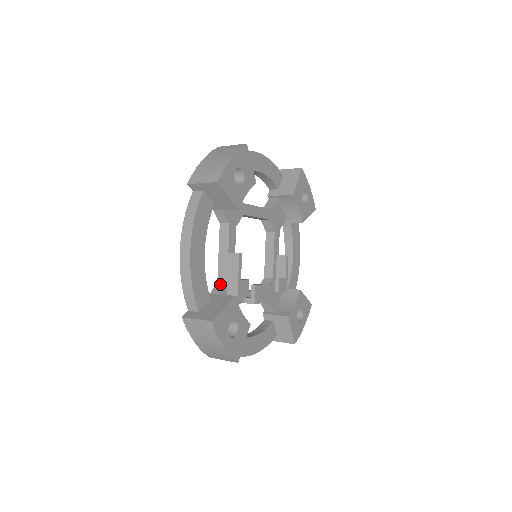
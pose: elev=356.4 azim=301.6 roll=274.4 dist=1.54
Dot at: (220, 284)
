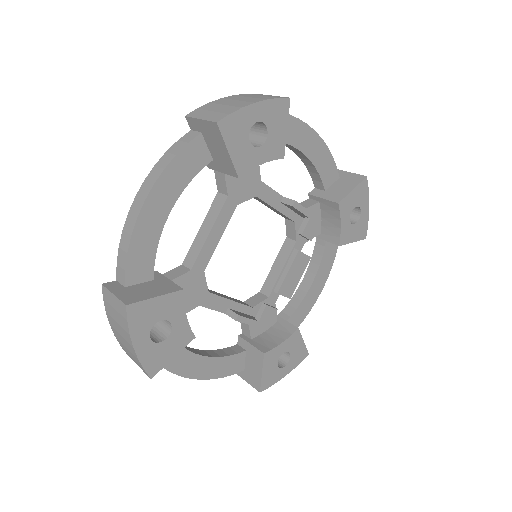
Dot at: occluded
